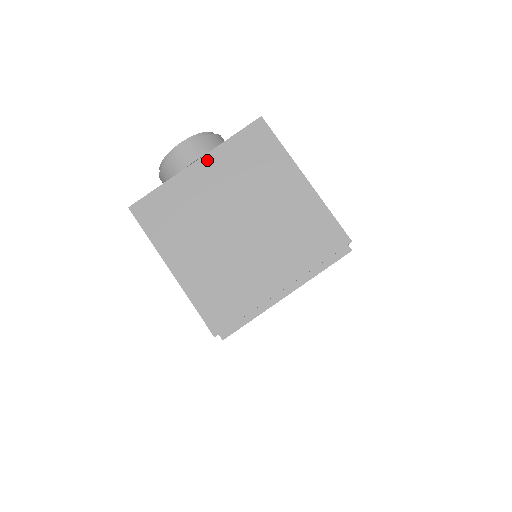
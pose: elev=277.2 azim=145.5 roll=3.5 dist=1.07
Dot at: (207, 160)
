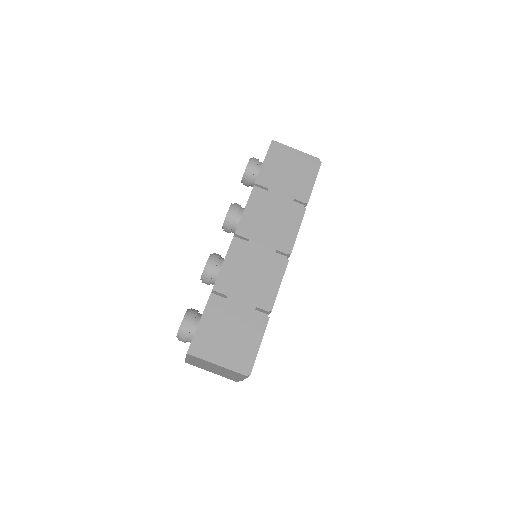
Dot at: (188, 358)
